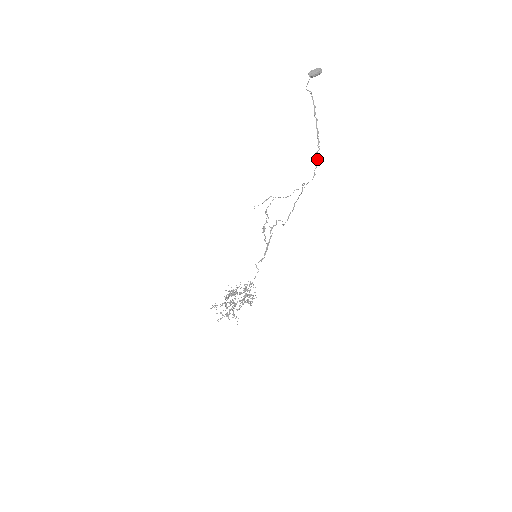
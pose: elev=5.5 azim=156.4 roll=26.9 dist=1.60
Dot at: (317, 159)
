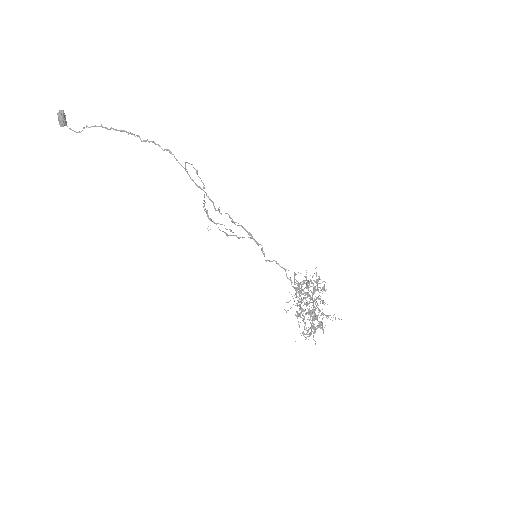
Dot at: occluded
